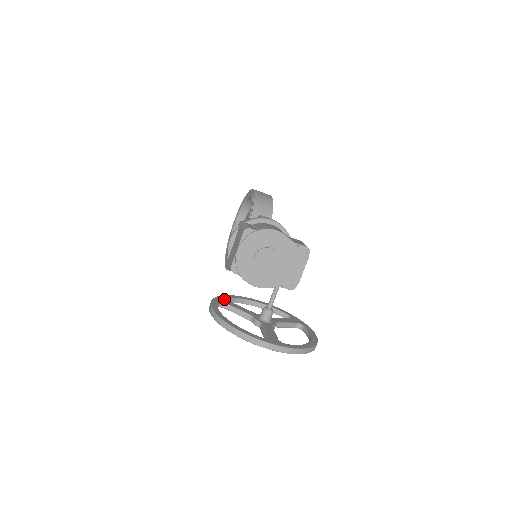
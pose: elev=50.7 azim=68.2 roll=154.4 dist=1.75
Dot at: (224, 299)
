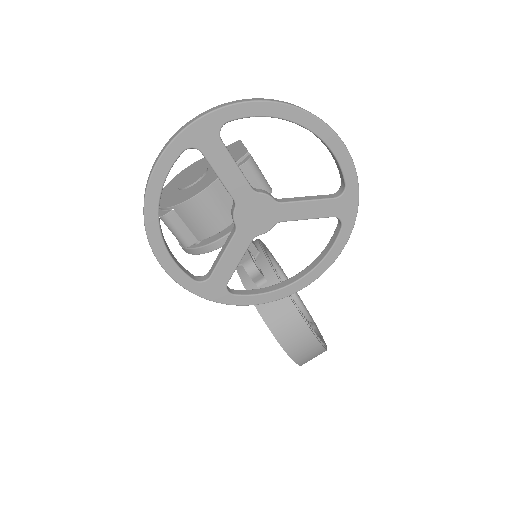
Dot at: occluded
